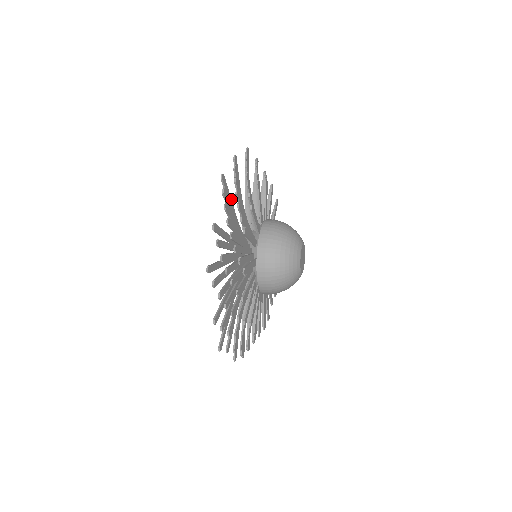
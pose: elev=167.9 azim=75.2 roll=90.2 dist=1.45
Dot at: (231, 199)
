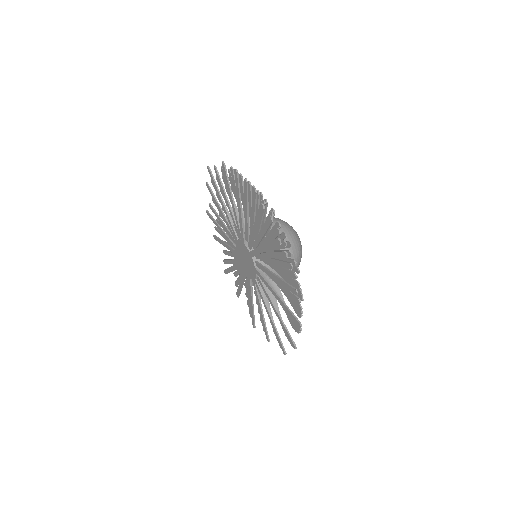
Dot at: (267, 243)
